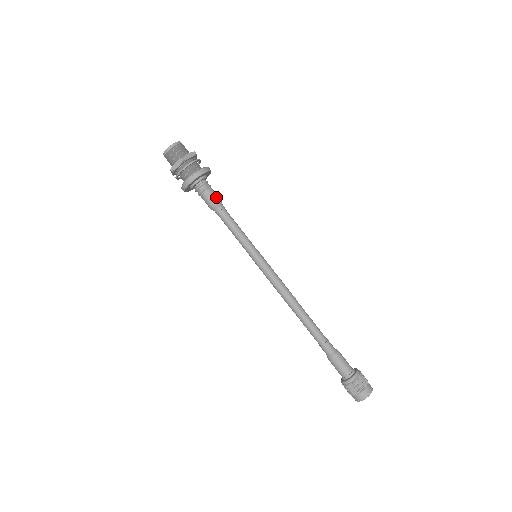
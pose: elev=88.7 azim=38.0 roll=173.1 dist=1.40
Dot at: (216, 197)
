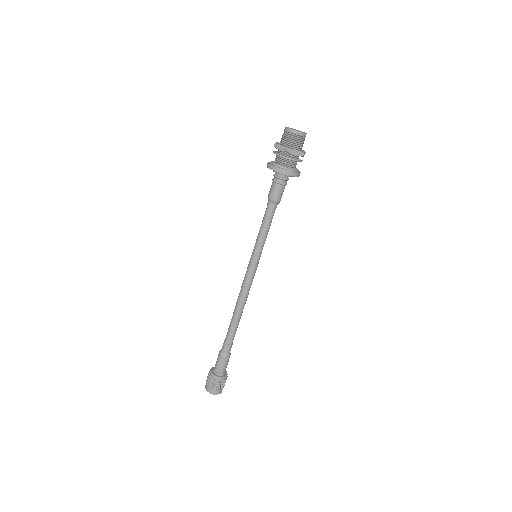
Dot at: (279, 196)
